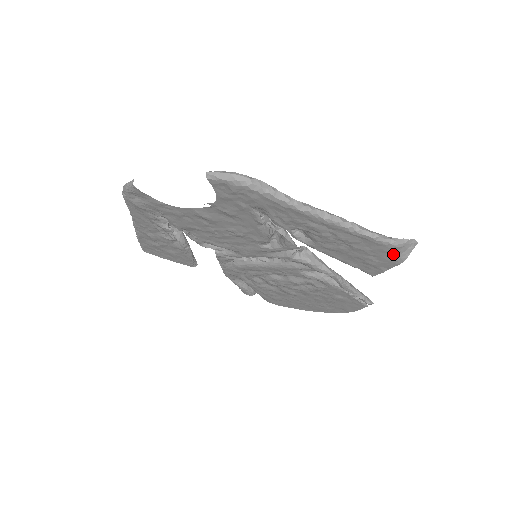
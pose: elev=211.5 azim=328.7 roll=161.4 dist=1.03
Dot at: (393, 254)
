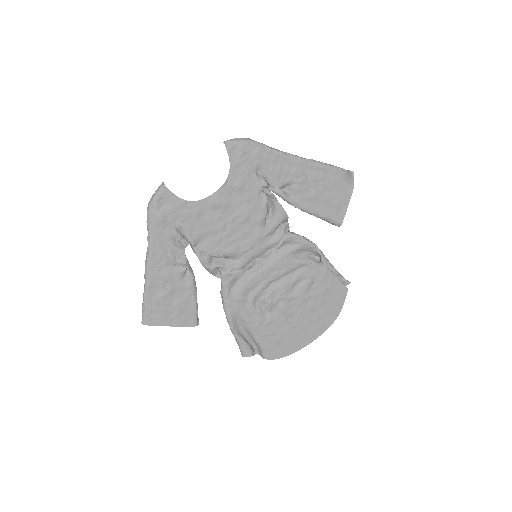
Dot at: (346, 183)
